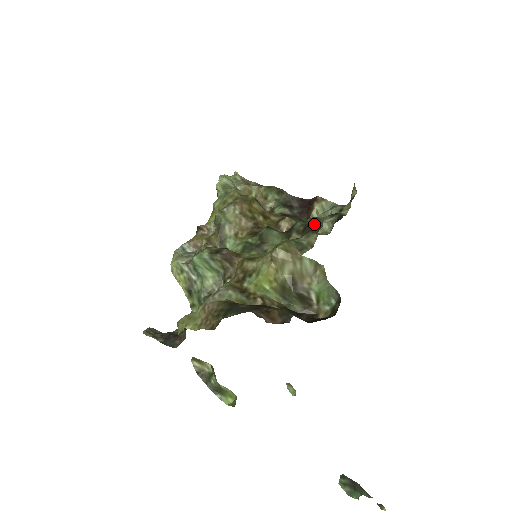
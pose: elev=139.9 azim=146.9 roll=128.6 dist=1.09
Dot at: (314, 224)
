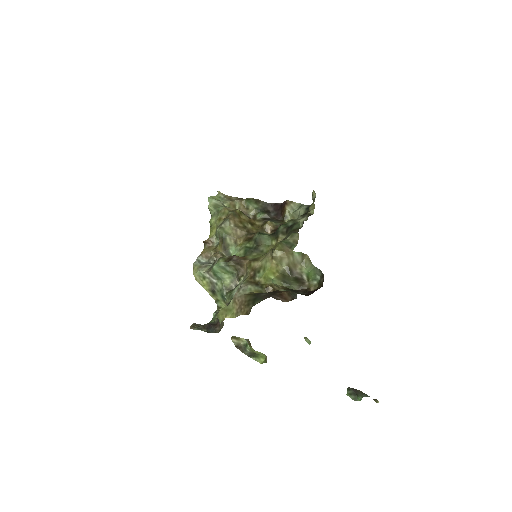
Dot at: (293, 226)
